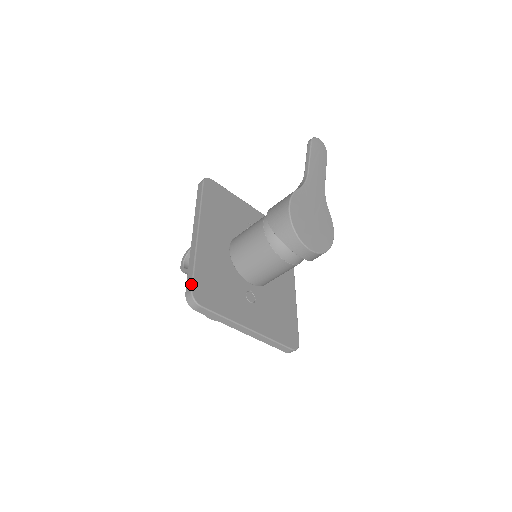
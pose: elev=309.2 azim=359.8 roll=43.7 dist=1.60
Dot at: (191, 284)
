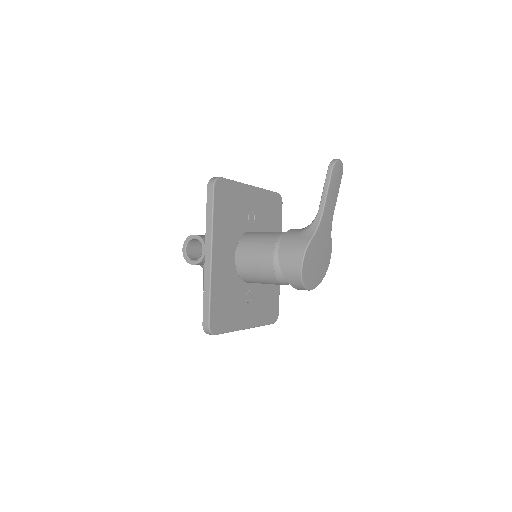
Dot at: (208, 319)
